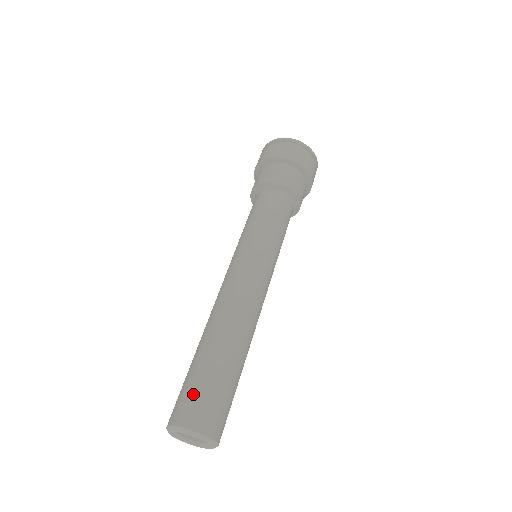
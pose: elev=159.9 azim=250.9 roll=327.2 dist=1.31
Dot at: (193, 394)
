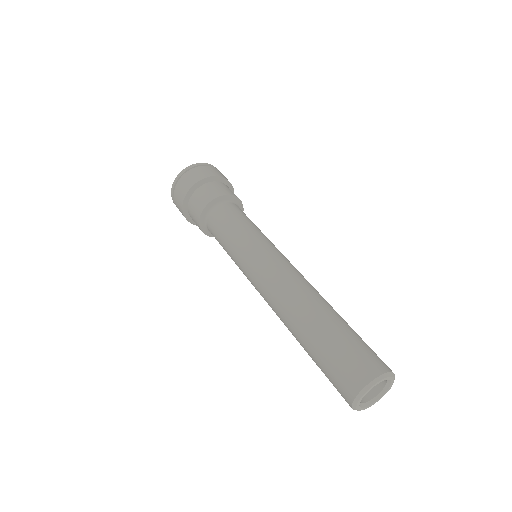
Dot at: (360, 349)
